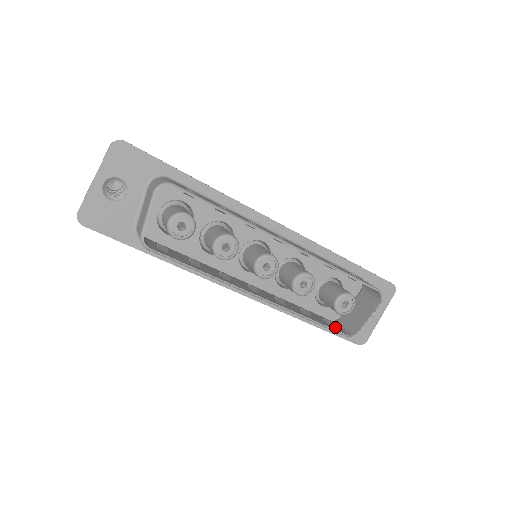
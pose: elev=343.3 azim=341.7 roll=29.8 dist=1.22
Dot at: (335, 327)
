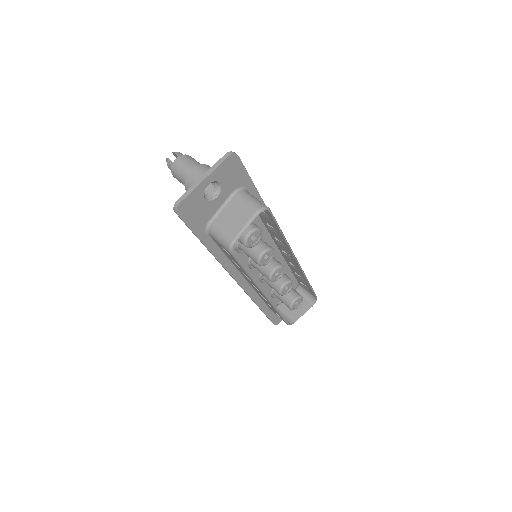
Dot at: occluded
